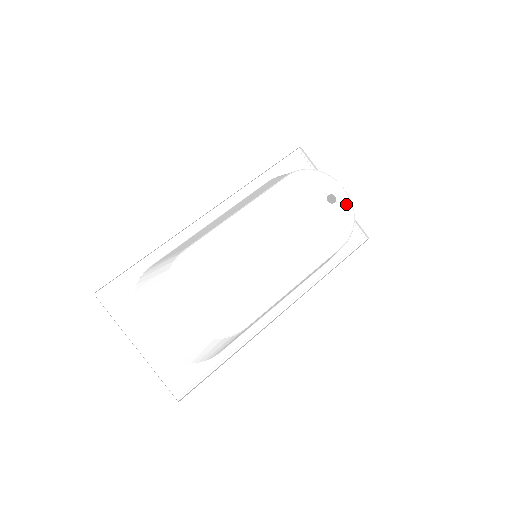
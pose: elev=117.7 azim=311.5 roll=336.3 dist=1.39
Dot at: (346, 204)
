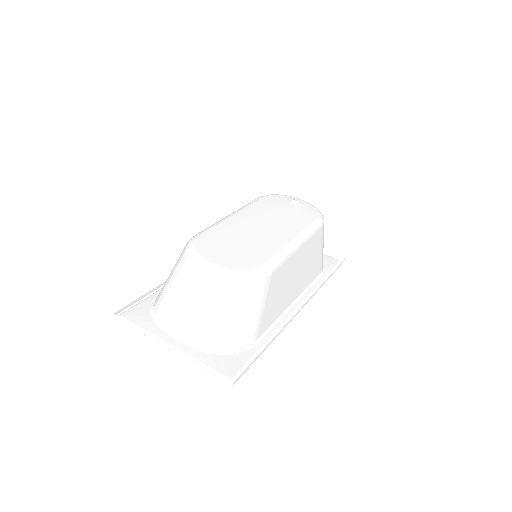
Dot at: (308, 204)
